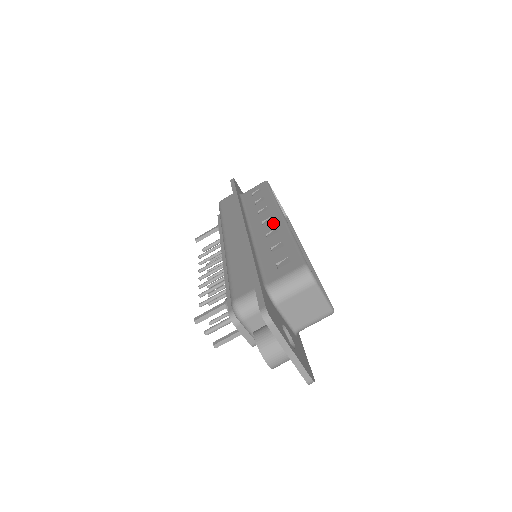
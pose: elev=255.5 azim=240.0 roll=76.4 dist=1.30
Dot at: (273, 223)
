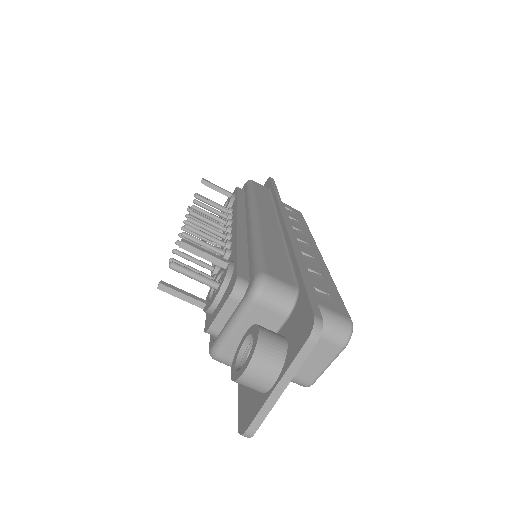
Dot at: (311, 251)
